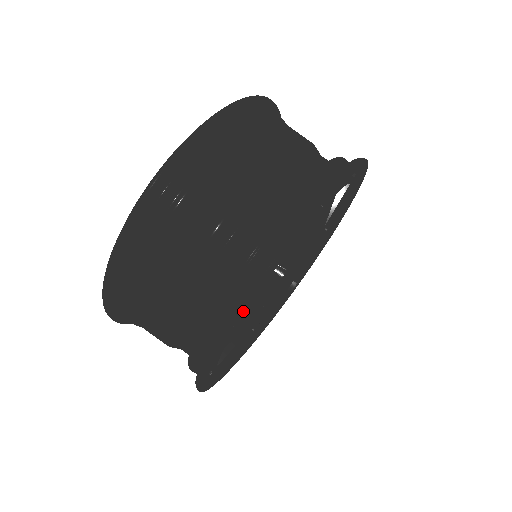
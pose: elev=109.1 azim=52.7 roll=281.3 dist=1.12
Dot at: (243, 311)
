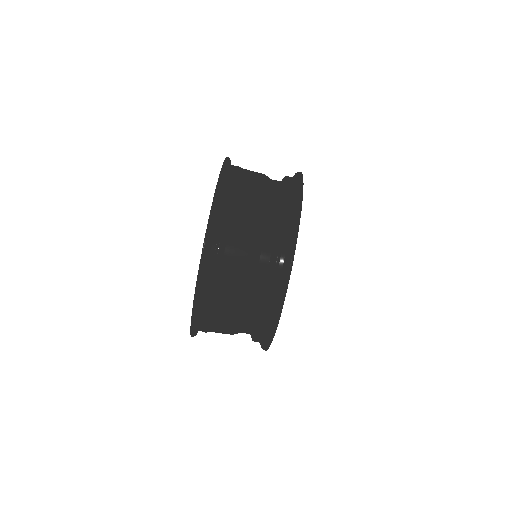
Dot at: occluded
